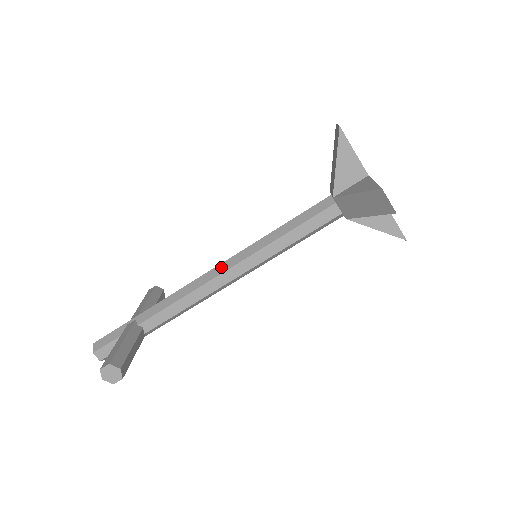
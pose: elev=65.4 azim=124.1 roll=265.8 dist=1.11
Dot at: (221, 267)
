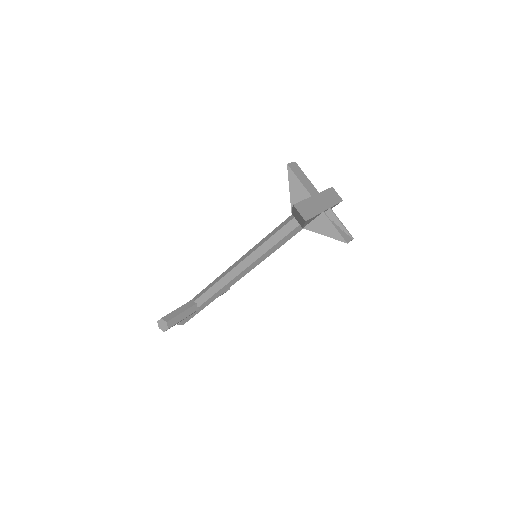
Dot at: (236, 263)
